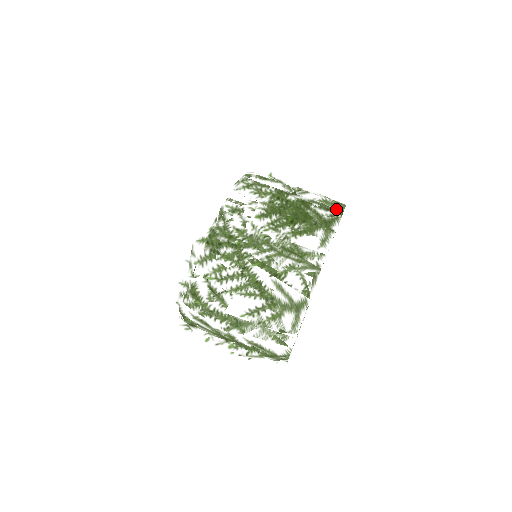
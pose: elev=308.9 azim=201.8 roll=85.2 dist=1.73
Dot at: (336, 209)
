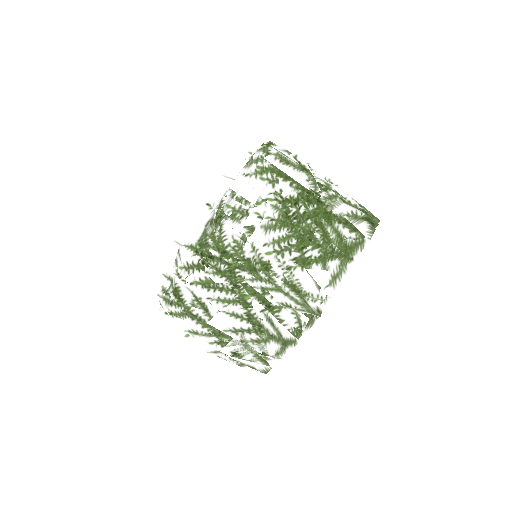
Dot at: (364, 232)
